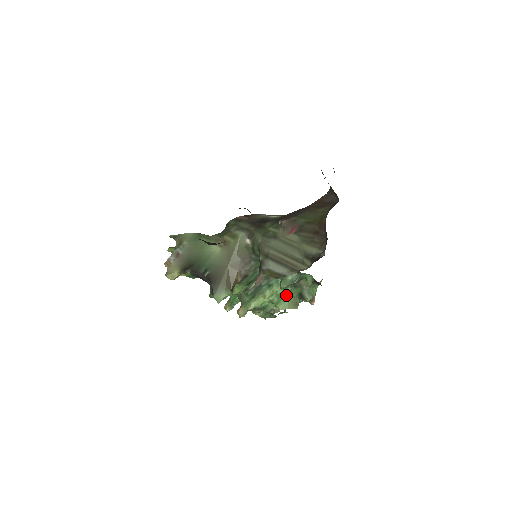
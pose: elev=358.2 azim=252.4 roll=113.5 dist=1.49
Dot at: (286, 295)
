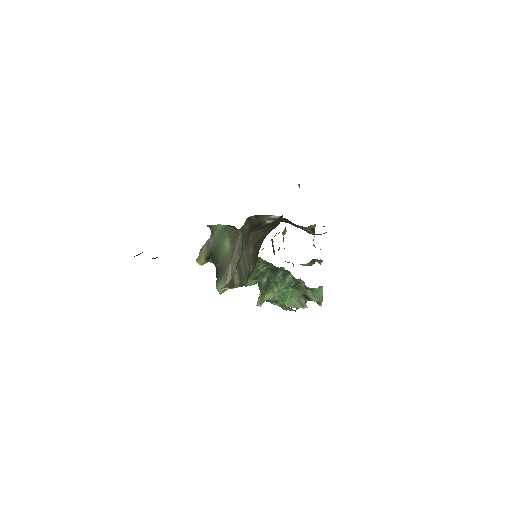
Dot at: (290, 294)
